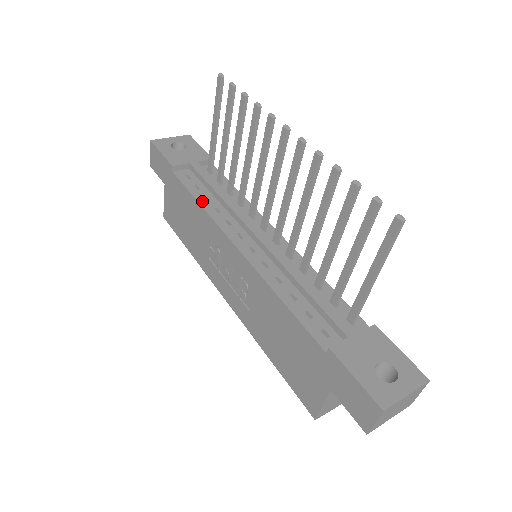
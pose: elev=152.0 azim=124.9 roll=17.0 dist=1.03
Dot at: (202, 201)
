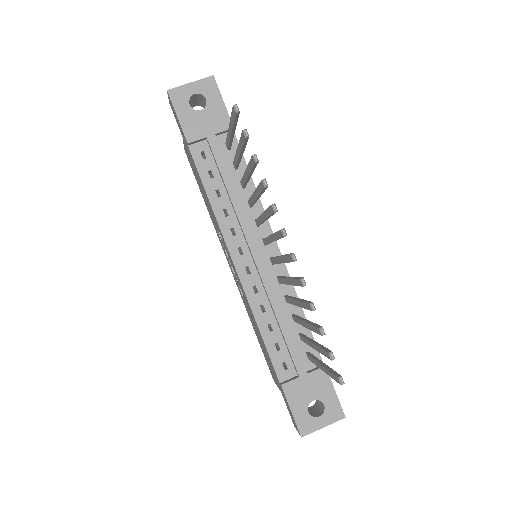
Dot at: (213, 198)
